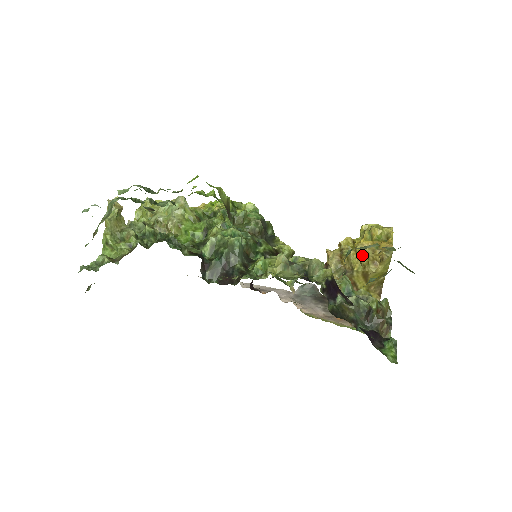
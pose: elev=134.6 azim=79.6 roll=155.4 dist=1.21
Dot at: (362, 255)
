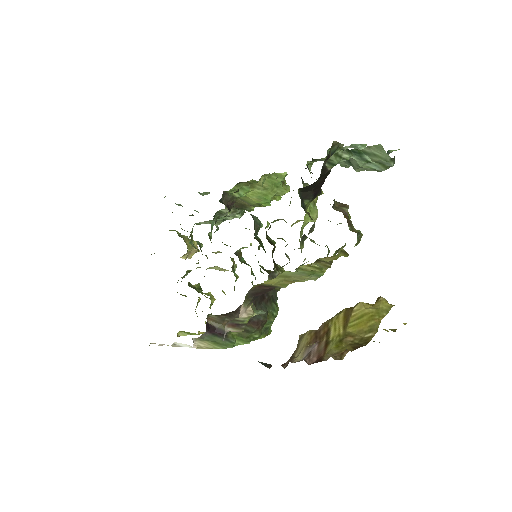
Dot at: occluded
